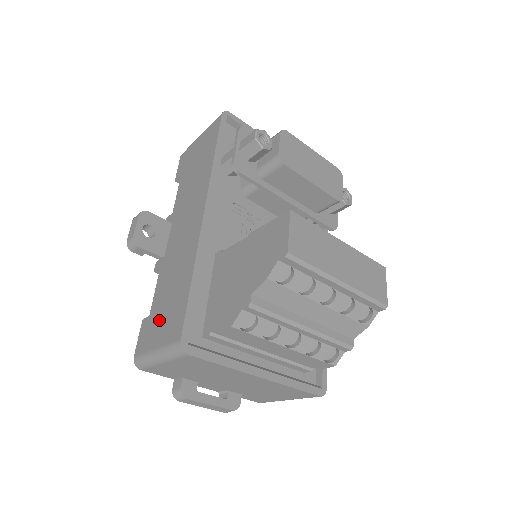
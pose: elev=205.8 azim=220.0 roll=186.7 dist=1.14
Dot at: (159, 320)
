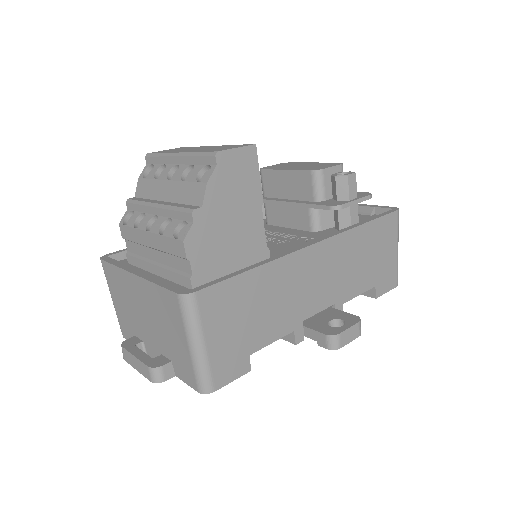
Dot at: occluded
